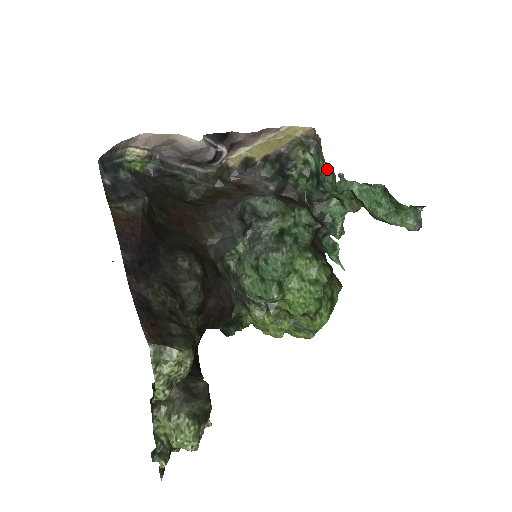
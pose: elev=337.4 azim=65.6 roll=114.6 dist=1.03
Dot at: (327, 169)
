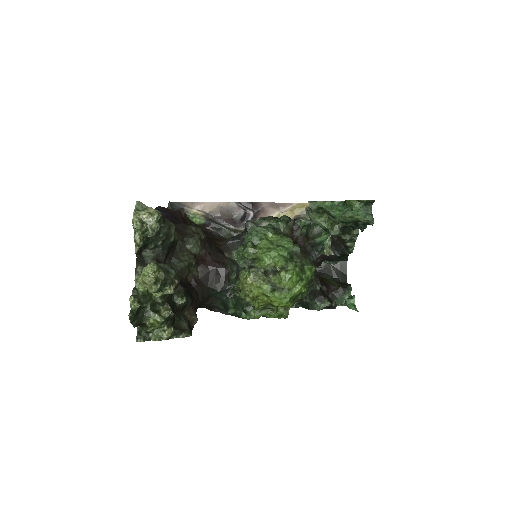
Dot at: occluded
